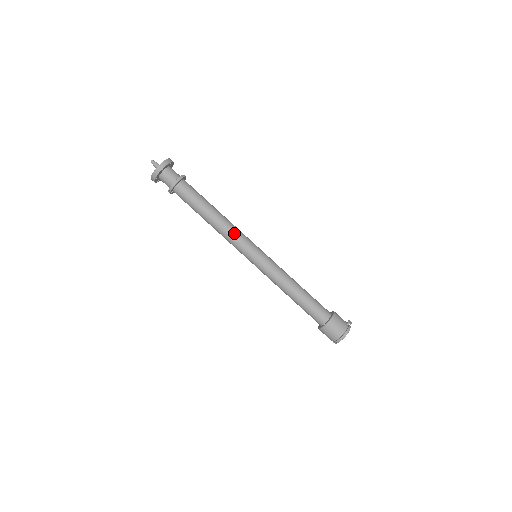
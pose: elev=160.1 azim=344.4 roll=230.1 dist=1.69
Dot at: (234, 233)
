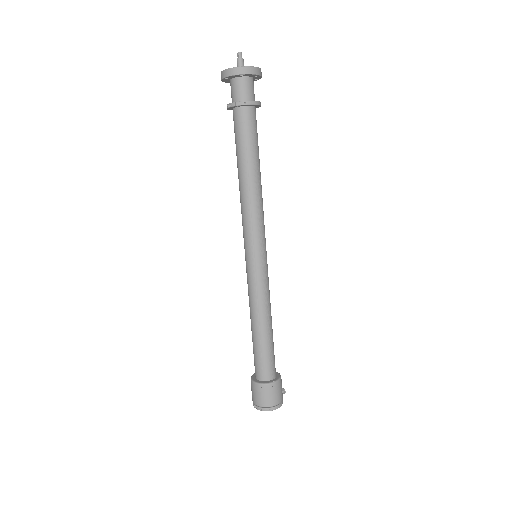
Dot at: (263, 213)
